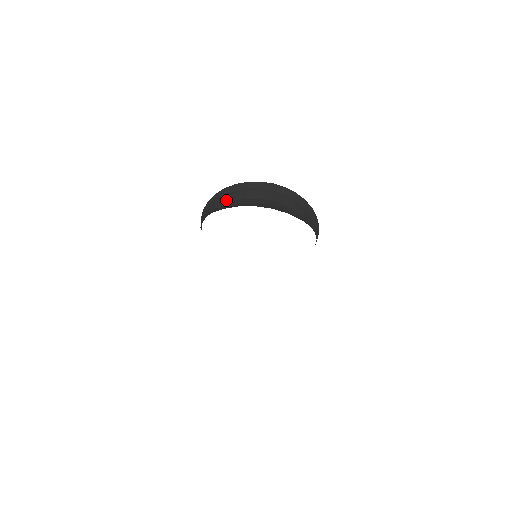
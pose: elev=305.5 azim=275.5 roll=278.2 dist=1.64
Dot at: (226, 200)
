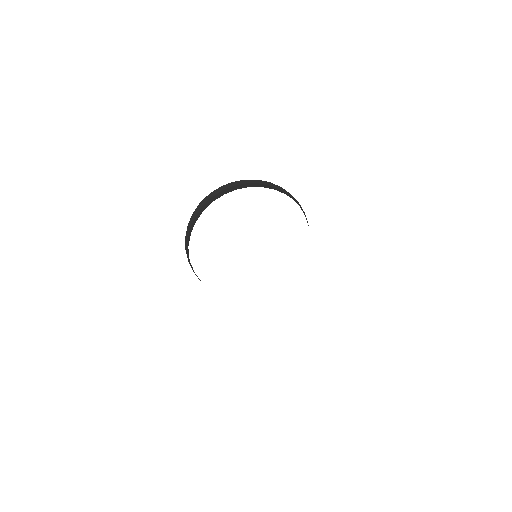
Dot at: (205, 207)
